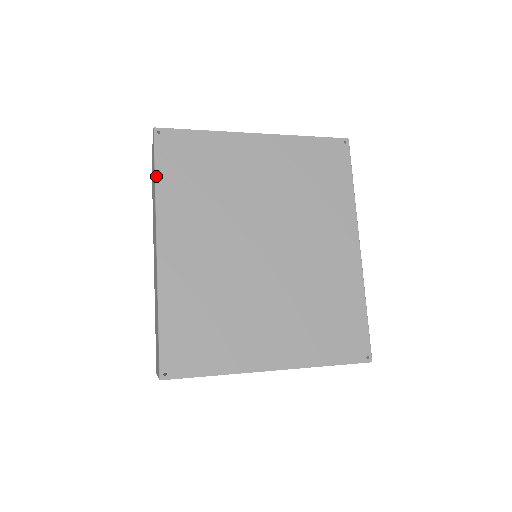
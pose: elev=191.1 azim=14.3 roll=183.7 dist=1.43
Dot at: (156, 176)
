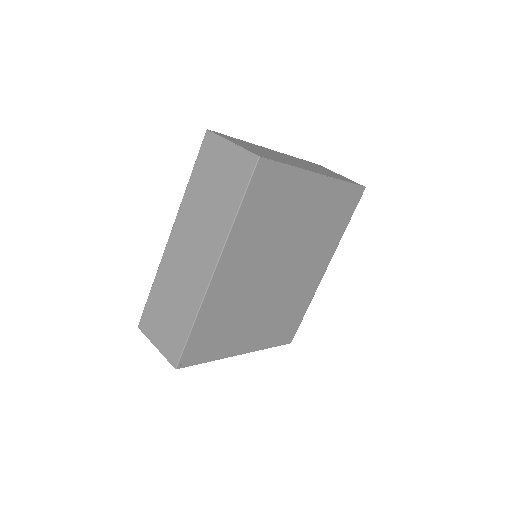
Dot at: (241, 207)
